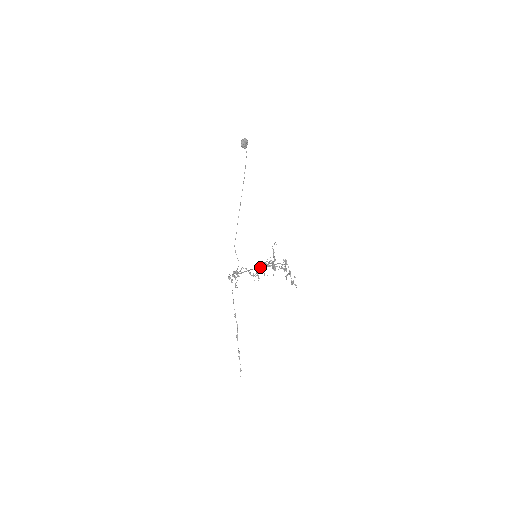
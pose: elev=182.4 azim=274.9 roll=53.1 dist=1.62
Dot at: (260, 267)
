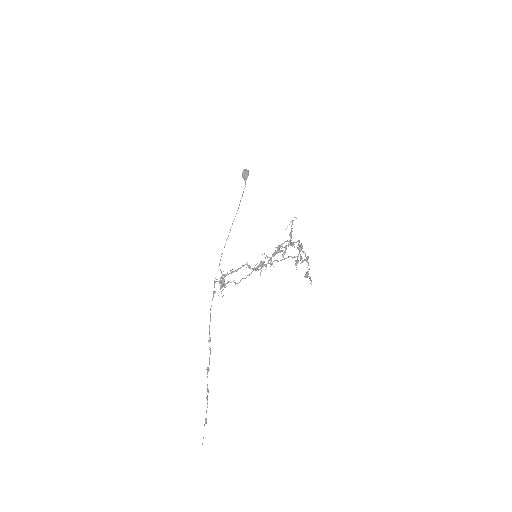
Dot at: (266, 255)
